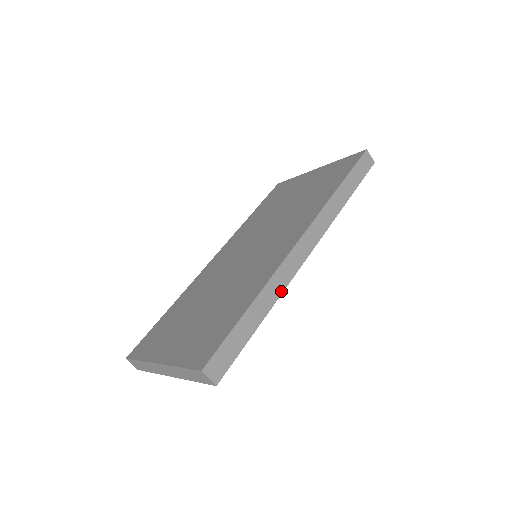
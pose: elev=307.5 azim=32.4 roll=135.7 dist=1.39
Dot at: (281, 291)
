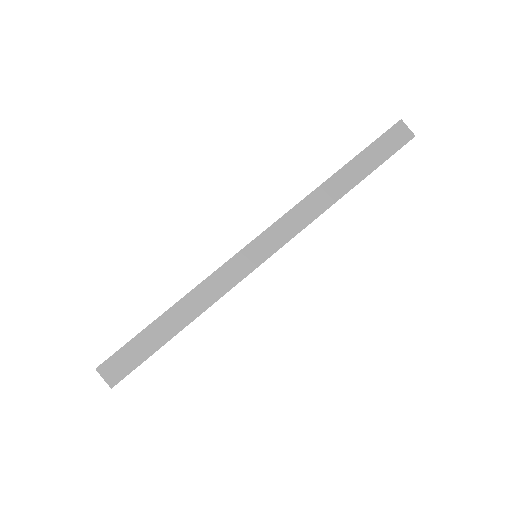
Dot at: (219, 296)
